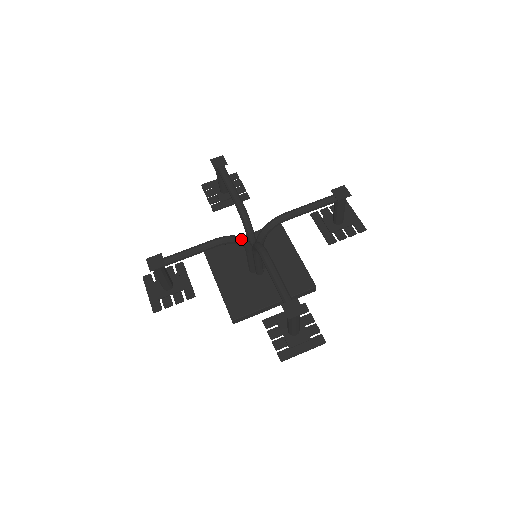
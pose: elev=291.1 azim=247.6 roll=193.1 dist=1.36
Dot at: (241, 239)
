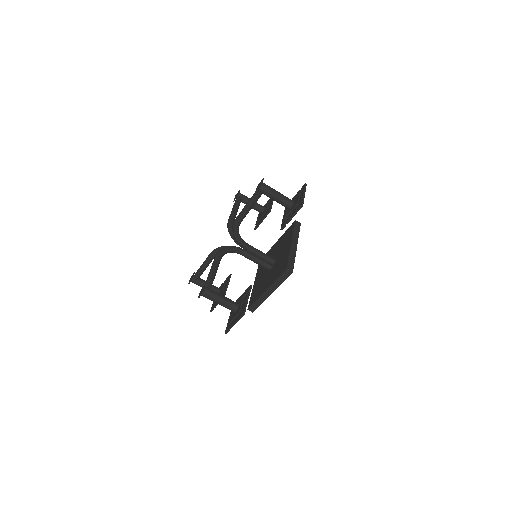
Dot at: (228, 247)
